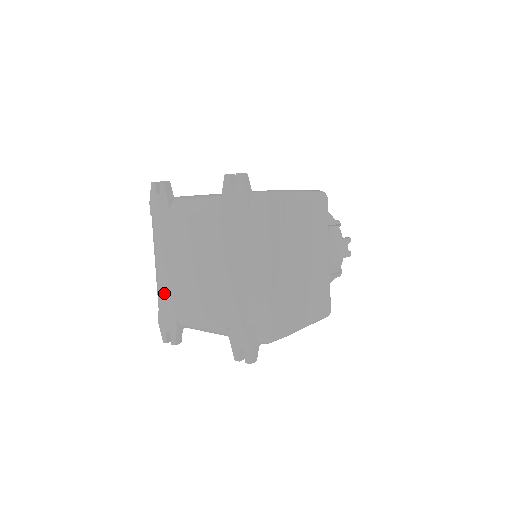
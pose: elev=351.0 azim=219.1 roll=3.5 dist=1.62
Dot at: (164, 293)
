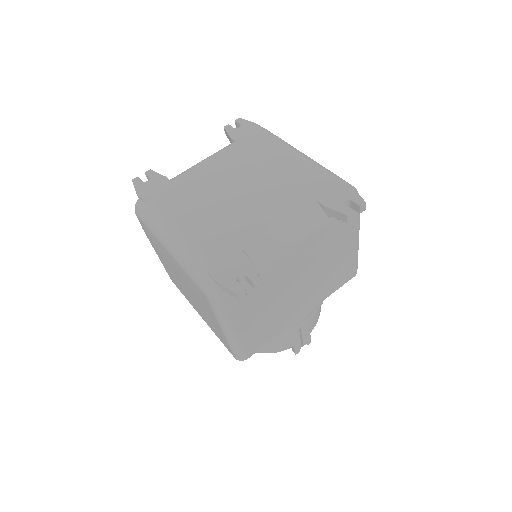
Dot at: (206, 243)
